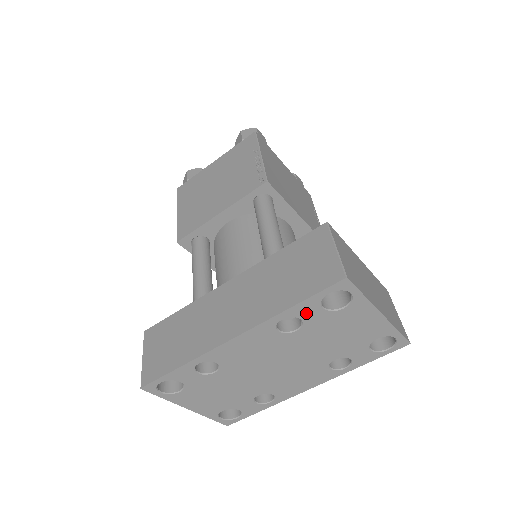
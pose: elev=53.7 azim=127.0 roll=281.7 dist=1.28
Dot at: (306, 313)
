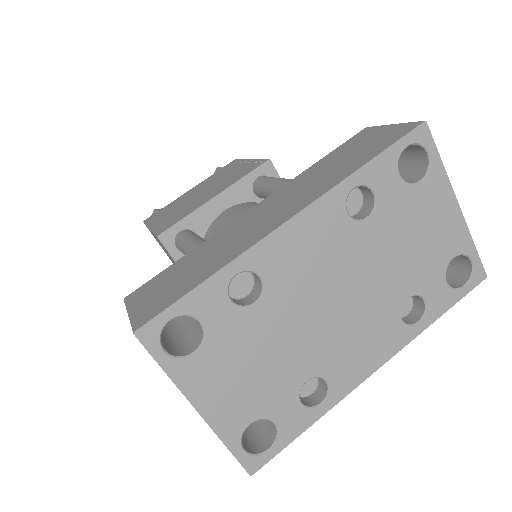
Dot at: (381, 181)
